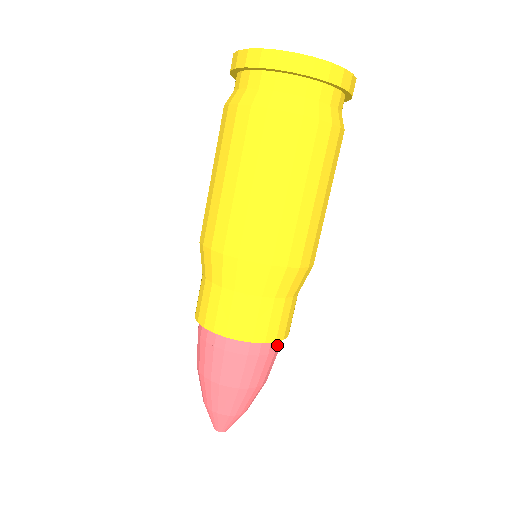
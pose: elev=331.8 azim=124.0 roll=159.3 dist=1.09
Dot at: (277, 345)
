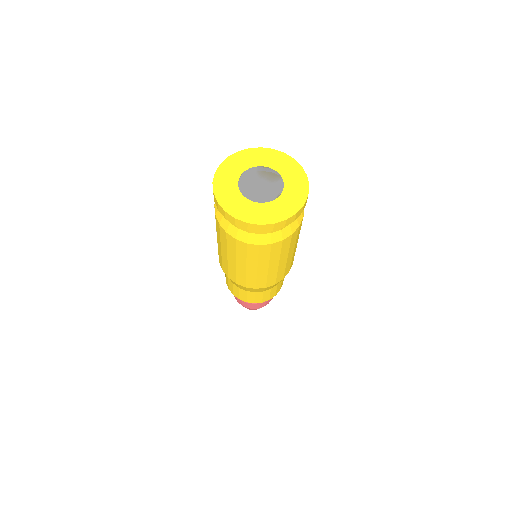
Dot at: occluded
